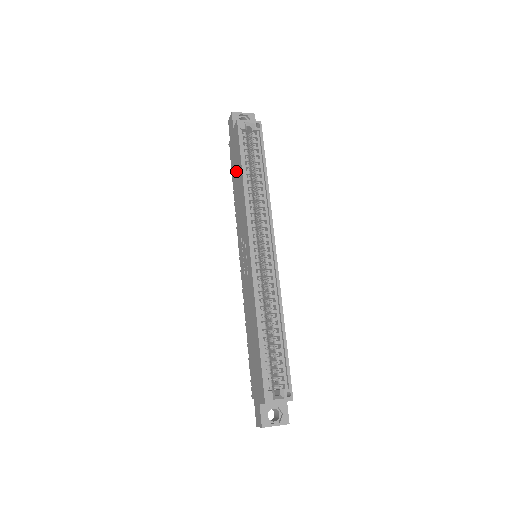
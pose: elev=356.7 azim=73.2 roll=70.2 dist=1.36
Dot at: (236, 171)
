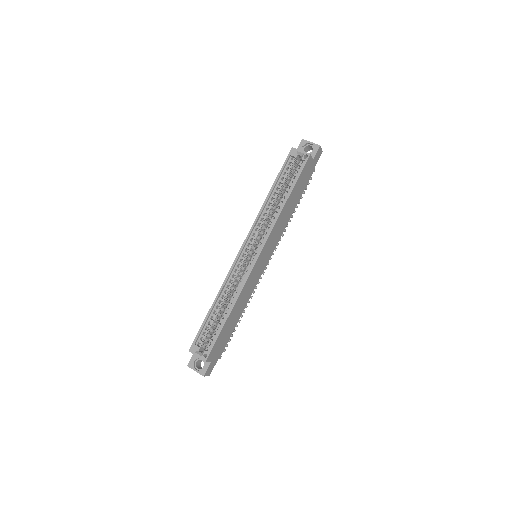
Dot at: occluded
